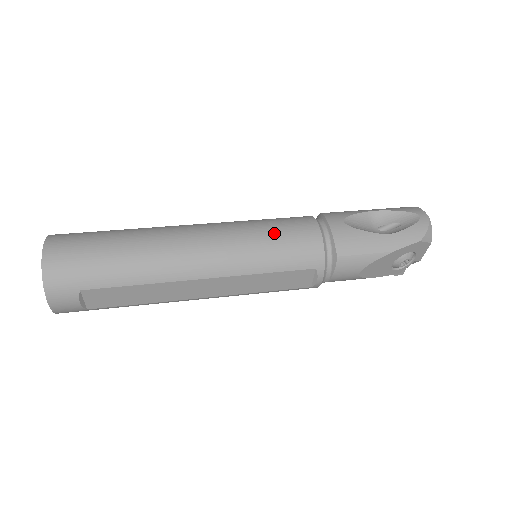
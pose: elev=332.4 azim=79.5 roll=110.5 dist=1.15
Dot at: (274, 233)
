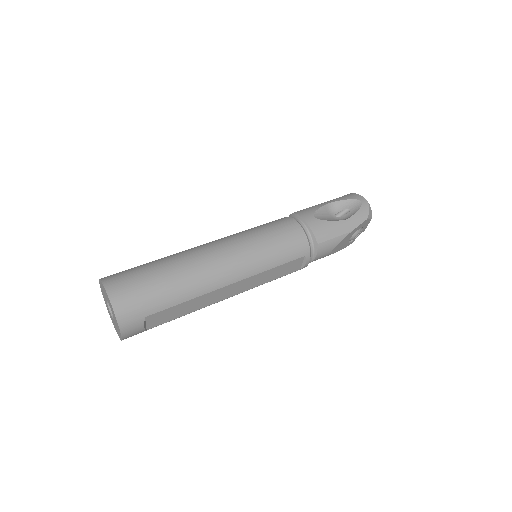
Dot at: (272, 237)
